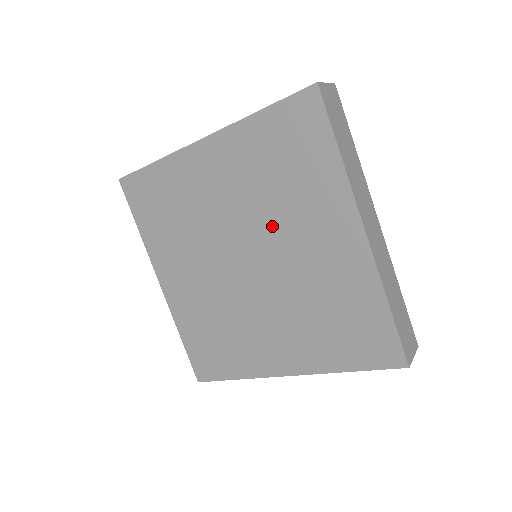
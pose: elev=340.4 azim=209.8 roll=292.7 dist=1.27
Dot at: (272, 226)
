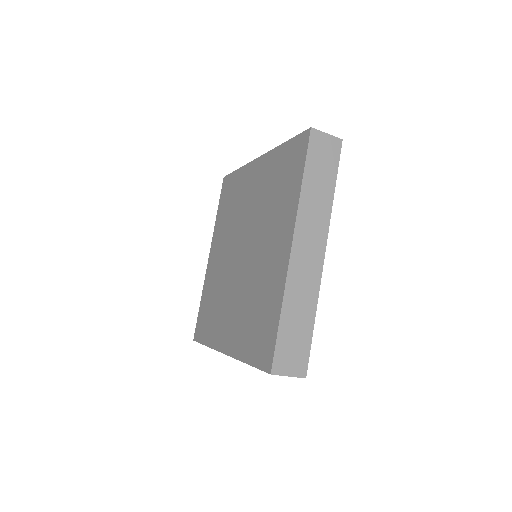
Dot at: (260, 229)
